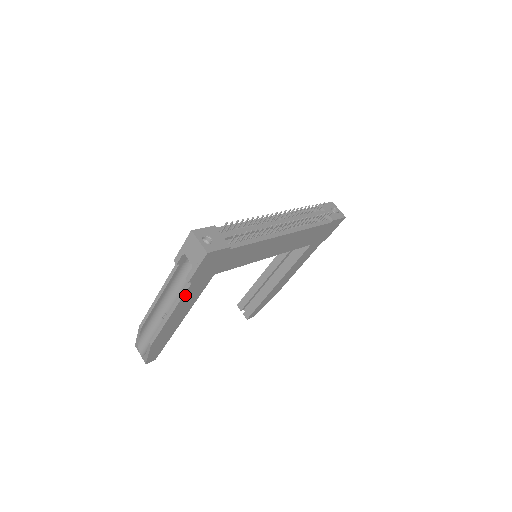
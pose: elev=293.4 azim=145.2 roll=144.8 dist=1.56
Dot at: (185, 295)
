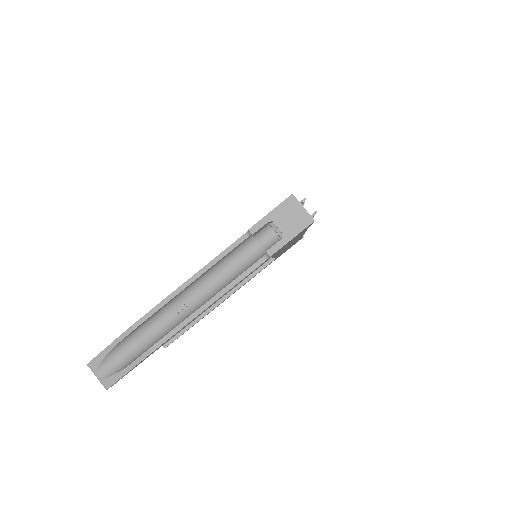
Dot at: (246, 276)
